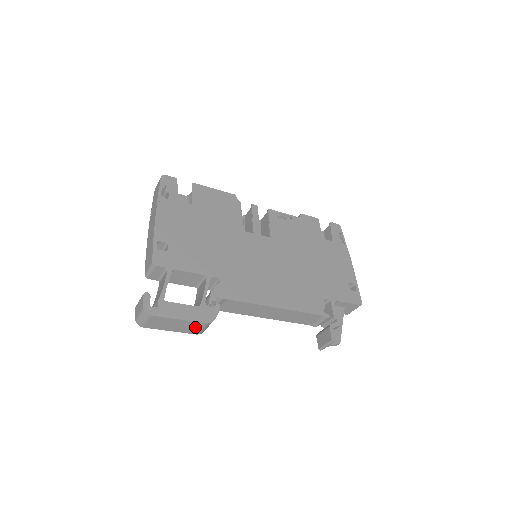
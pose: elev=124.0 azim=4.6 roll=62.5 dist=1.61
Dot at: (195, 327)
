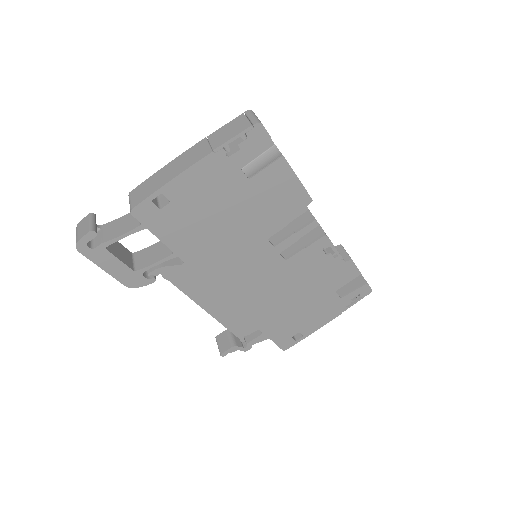
Dot at: occluded
